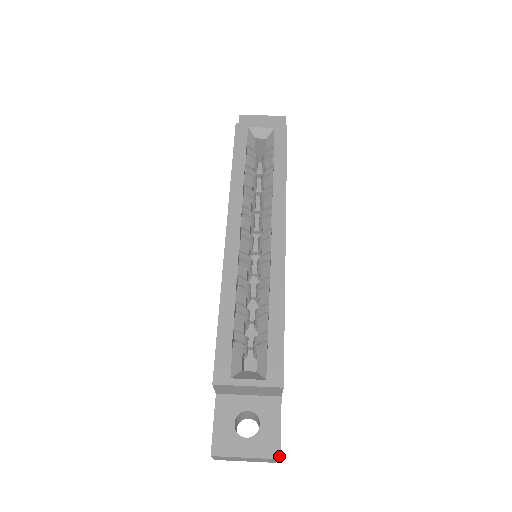
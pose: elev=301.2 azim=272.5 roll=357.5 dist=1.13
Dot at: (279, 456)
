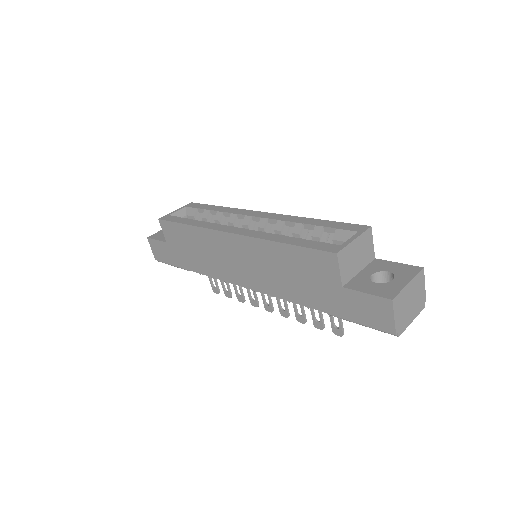
Dot at: (421, 268)
